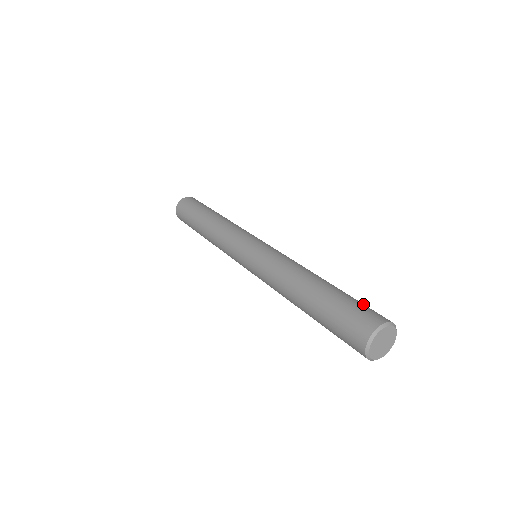
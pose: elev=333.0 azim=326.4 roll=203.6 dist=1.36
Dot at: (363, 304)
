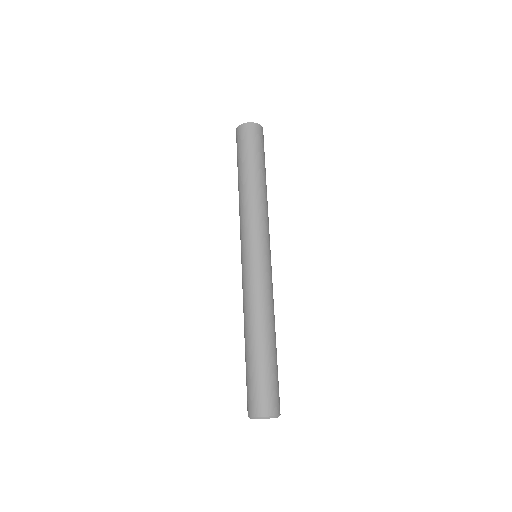
Dot at: (274, 386)
